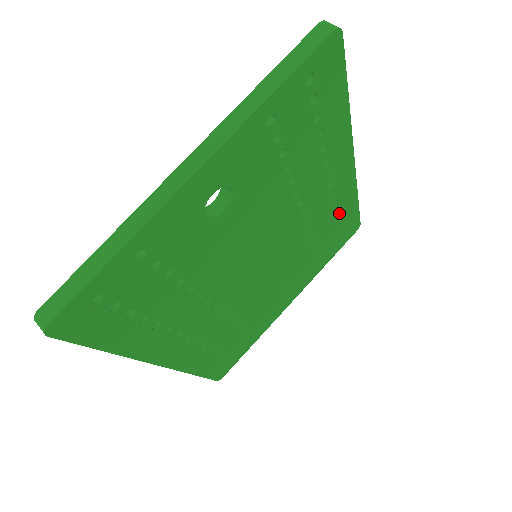
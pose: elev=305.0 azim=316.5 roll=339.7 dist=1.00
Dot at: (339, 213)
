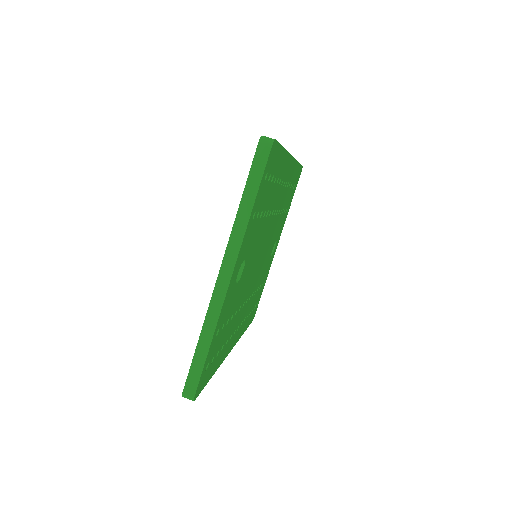
Dot at: (291, 183)
